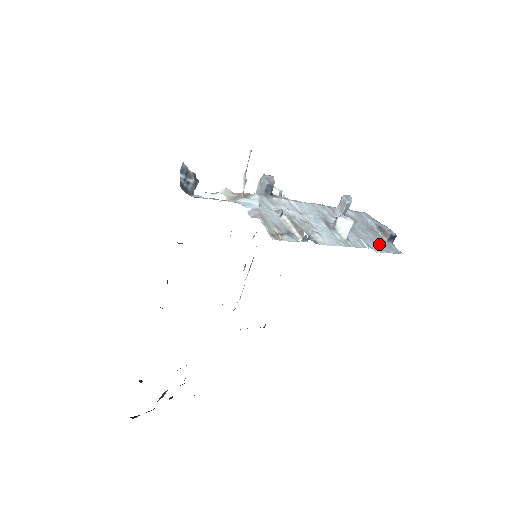
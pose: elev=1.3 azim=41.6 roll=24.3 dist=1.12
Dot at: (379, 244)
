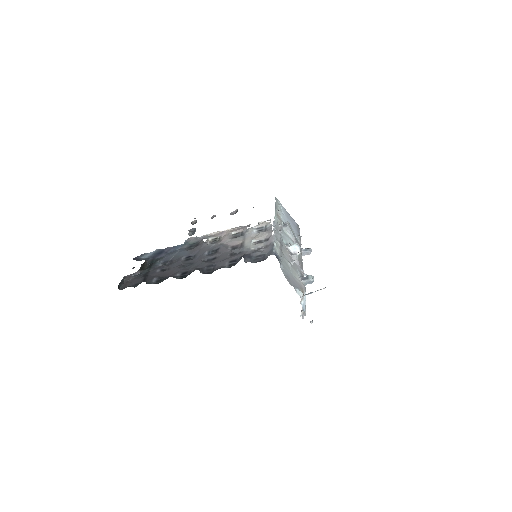
Dot at: occluded
